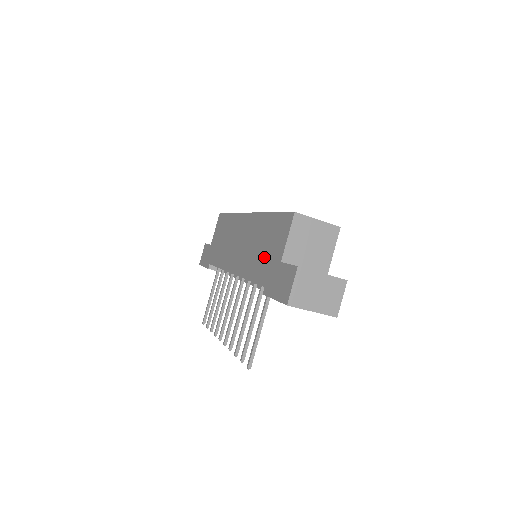
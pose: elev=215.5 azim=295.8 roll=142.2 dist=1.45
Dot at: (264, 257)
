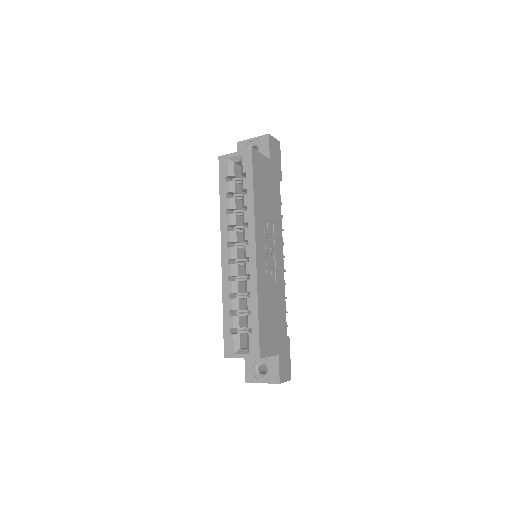
Dot at: occluded
